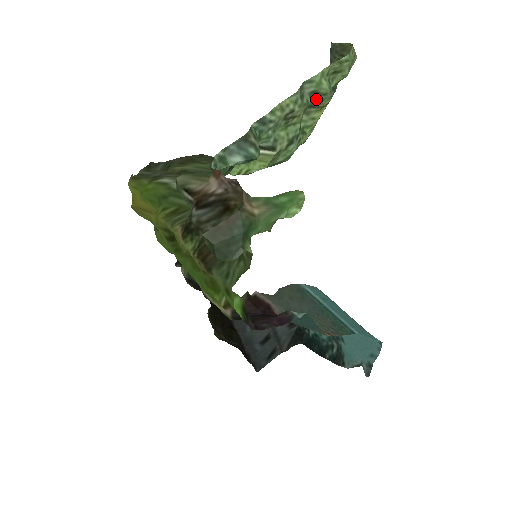
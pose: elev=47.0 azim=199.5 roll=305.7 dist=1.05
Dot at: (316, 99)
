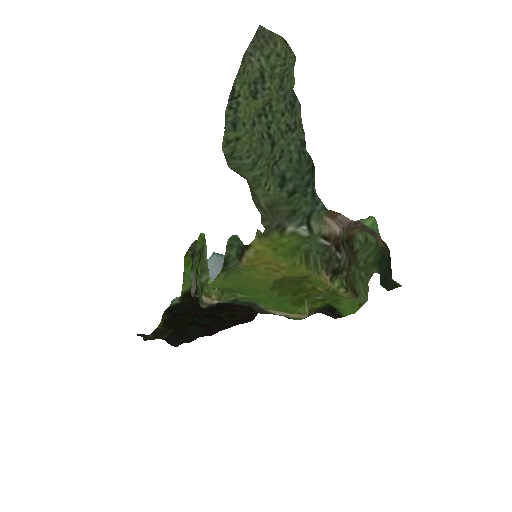
Dot at: (280, 99)
